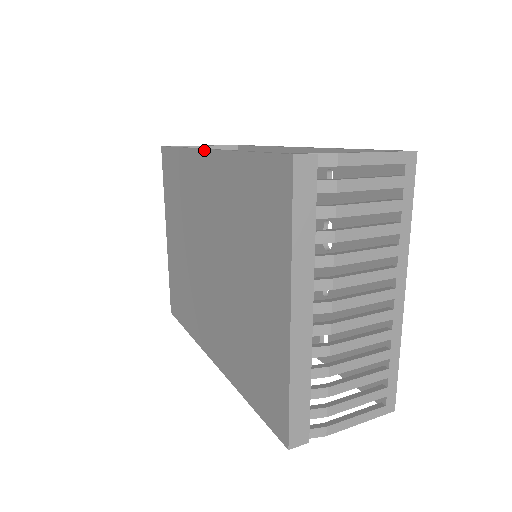
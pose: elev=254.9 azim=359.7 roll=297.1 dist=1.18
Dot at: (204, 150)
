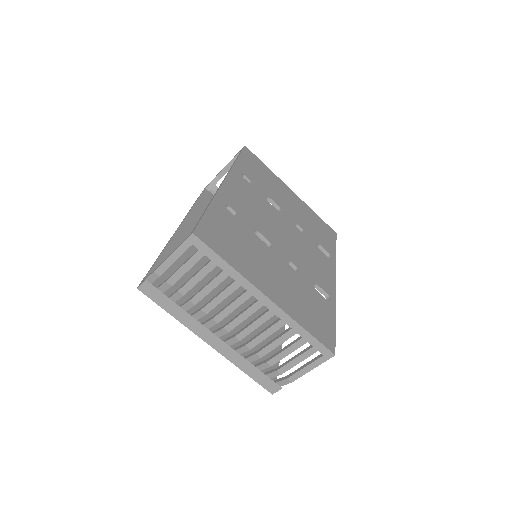
Dot at: (179, 227)
